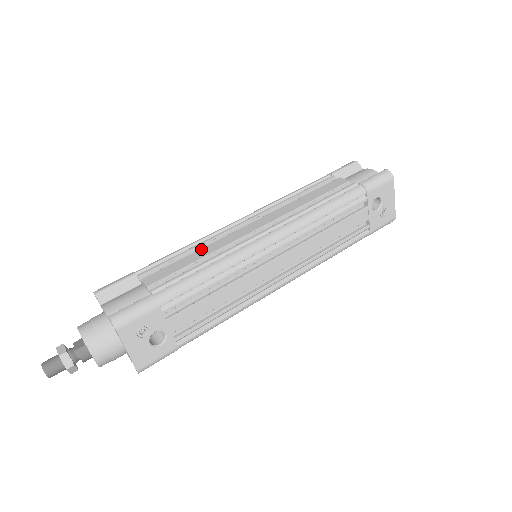
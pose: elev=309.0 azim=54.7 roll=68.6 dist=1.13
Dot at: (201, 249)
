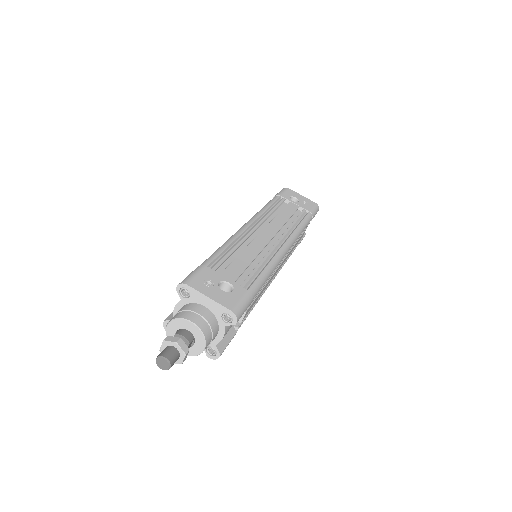
Dot at: occluded
